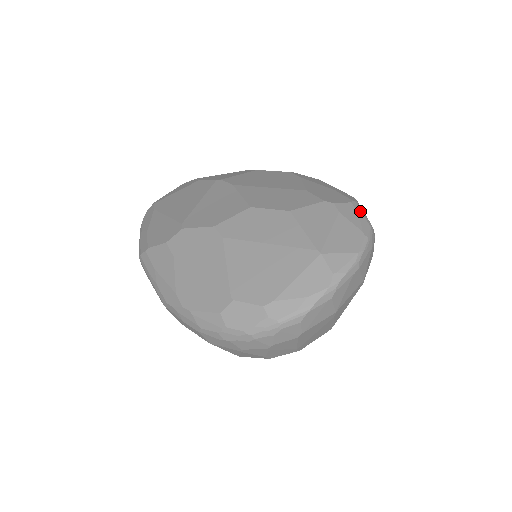
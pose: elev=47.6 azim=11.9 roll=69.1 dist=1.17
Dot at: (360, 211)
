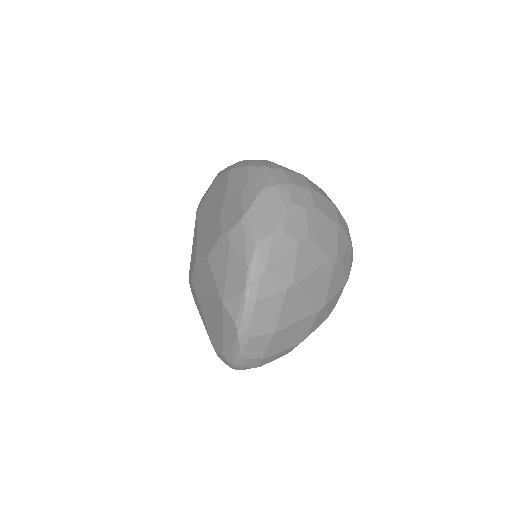
Dot at: (248, 228)
